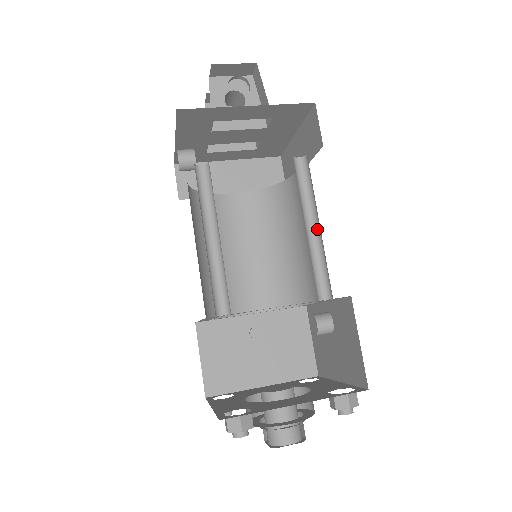
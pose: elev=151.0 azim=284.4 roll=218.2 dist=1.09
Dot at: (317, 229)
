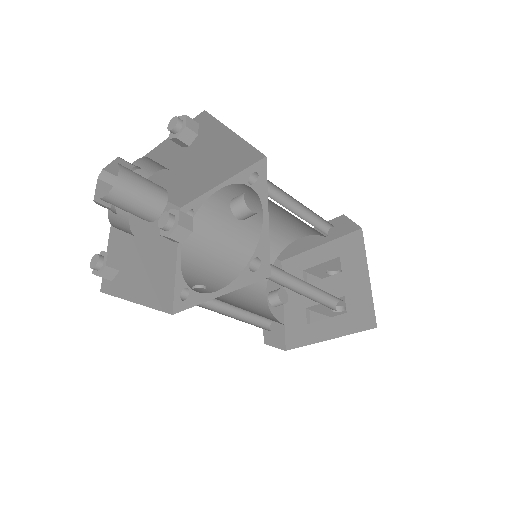
Dot at: occluded
